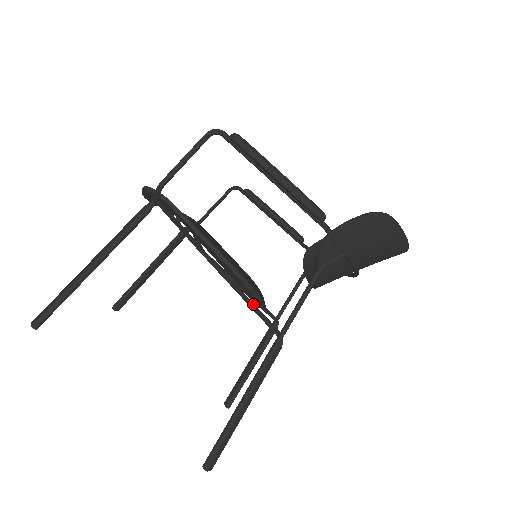
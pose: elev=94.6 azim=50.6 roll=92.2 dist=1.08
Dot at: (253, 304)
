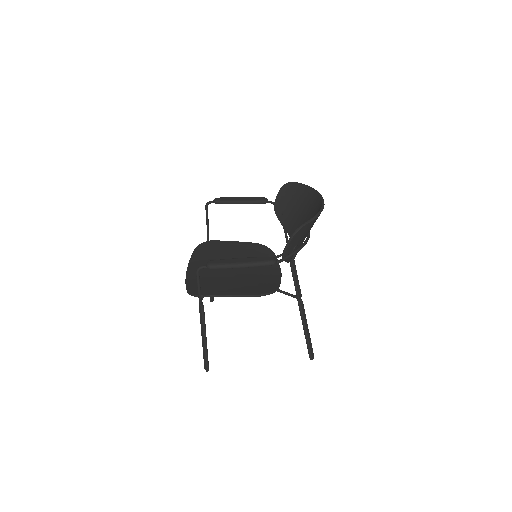
Dot at: occluded
